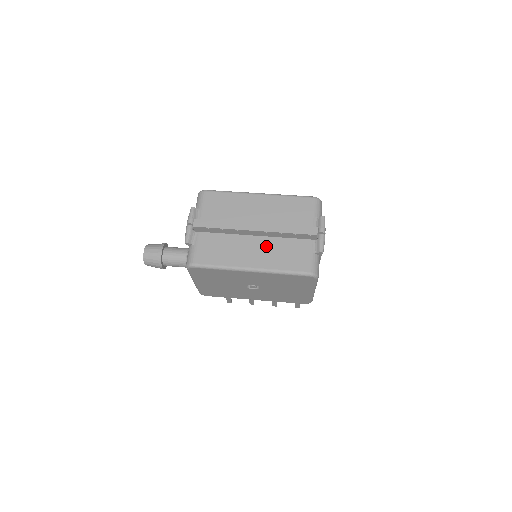
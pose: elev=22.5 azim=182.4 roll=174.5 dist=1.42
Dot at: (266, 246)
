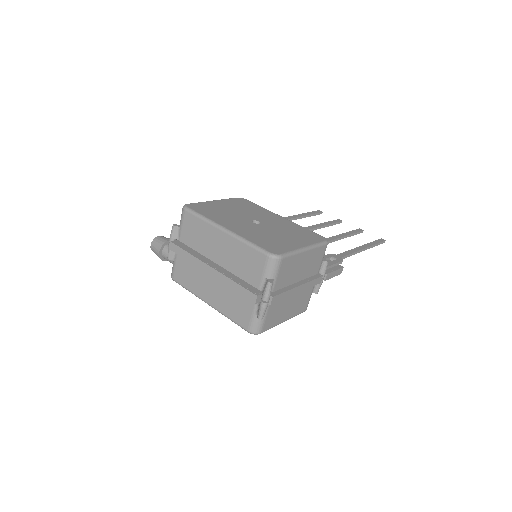
Dot at: (221, 289)
